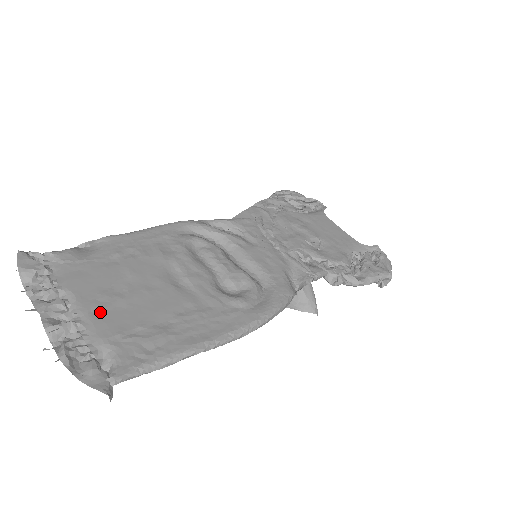
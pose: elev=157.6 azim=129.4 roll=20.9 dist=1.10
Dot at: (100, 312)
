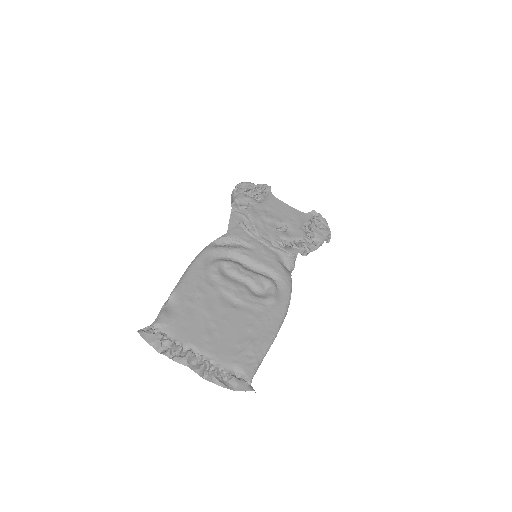
Dot at: (214, 347)
